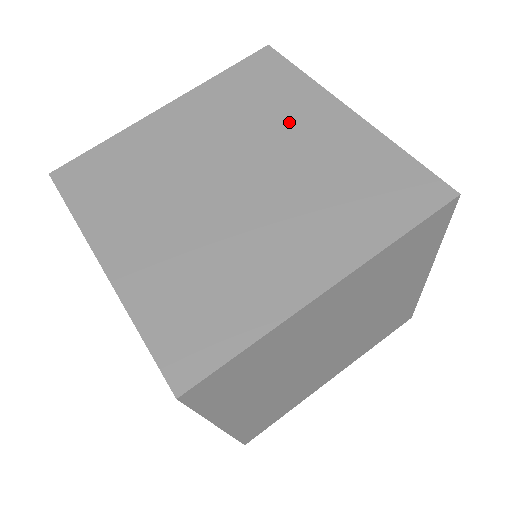
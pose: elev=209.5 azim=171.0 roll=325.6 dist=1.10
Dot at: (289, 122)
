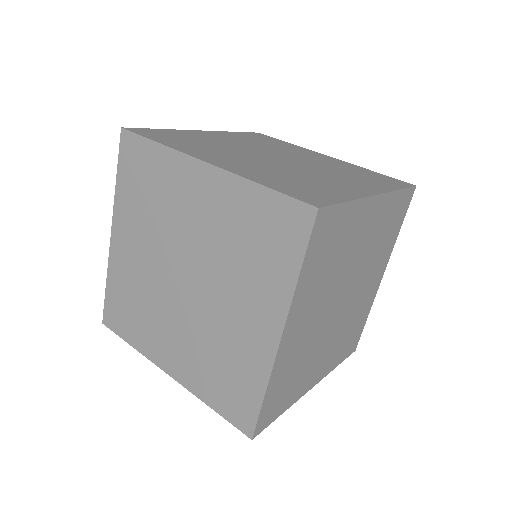
Dot at: (245, 292)
